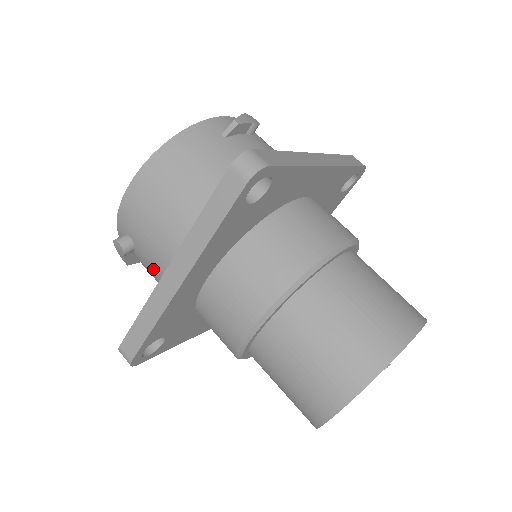
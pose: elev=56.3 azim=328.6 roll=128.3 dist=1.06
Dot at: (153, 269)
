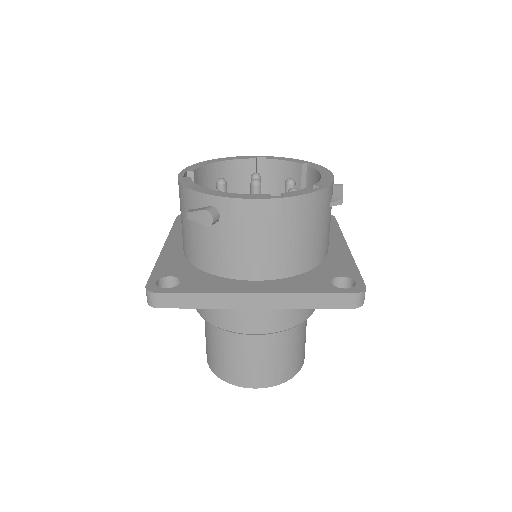
Dot at: (214, 248)
